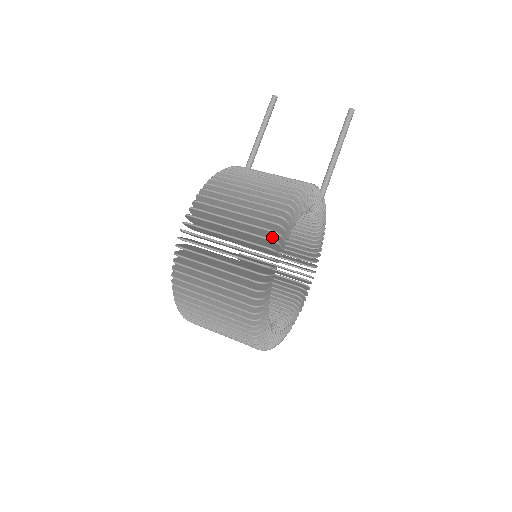
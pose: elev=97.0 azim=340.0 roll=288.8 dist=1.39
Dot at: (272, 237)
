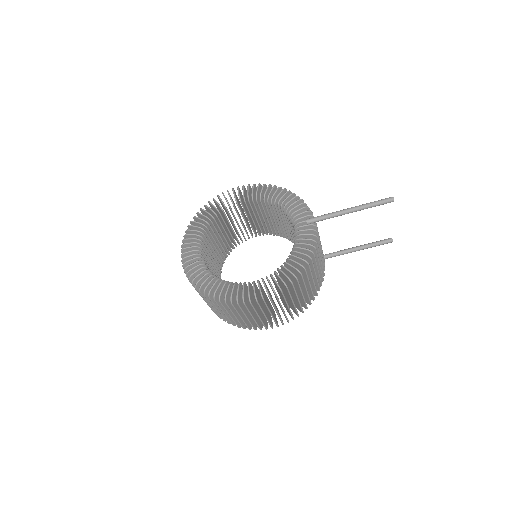
Dot at: occluded
